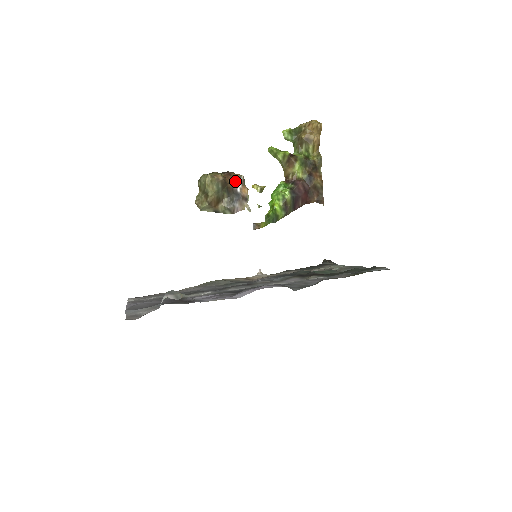
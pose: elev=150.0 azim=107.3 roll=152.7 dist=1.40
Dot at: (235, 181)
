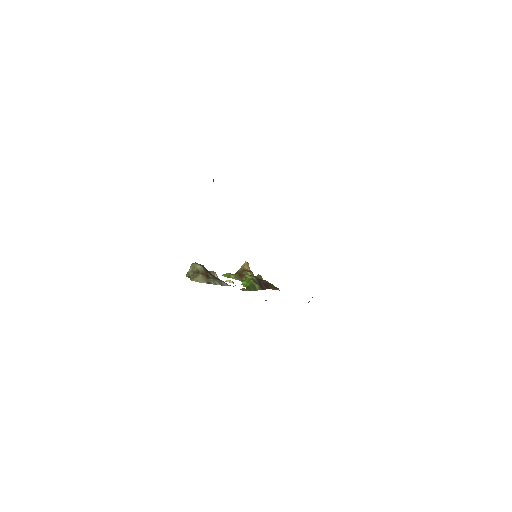
Dot at: (212, 273)
